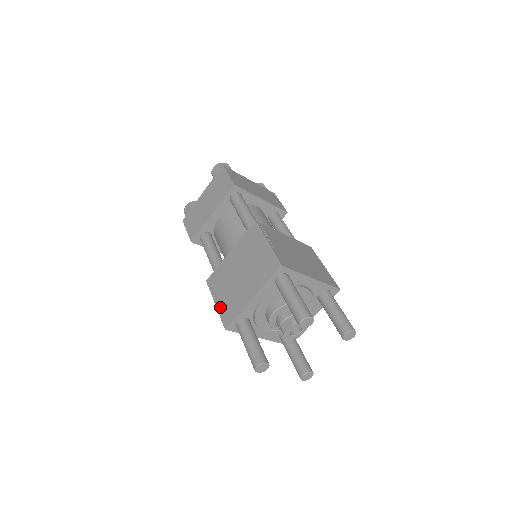
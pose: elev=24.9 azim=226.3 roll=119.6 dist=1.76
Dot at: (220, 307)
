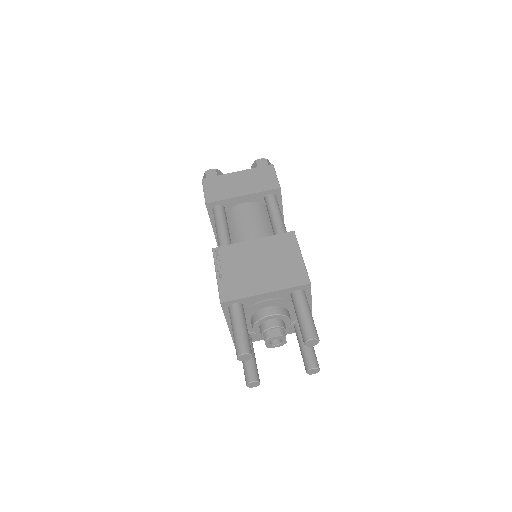
Dot at: (222, 280)
